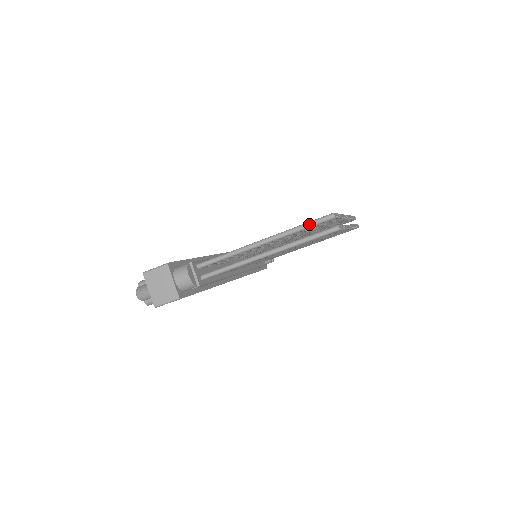
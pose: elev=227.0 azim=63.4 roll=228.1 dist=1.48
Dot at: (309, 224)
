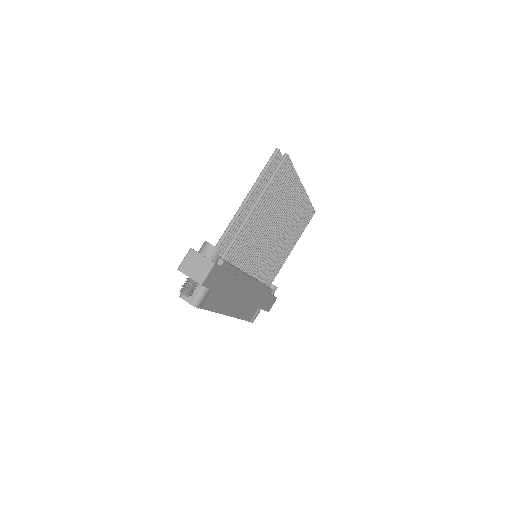
Dot at: (267, 165)
